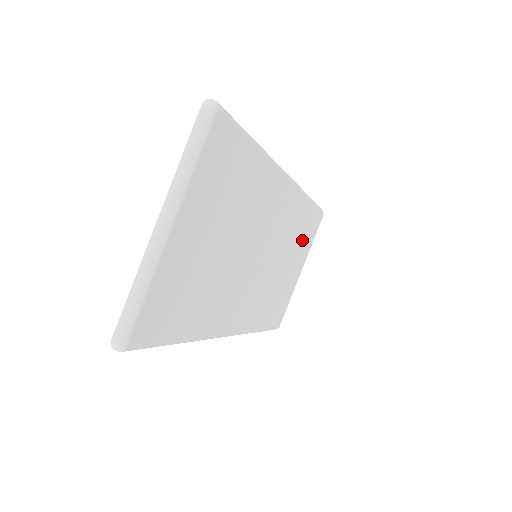
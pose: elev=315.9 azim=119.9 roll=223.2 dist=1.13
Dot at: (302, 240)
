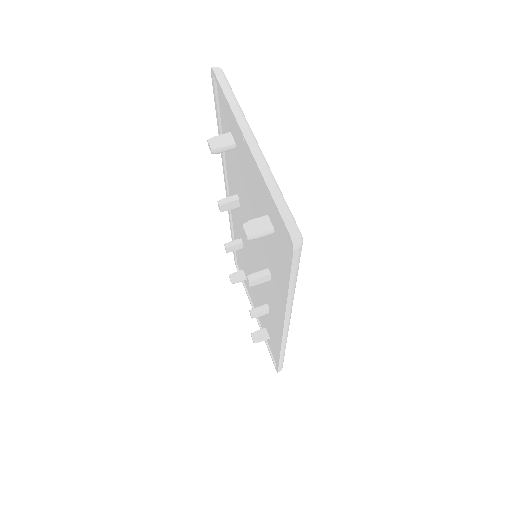
Dot at: occluded
